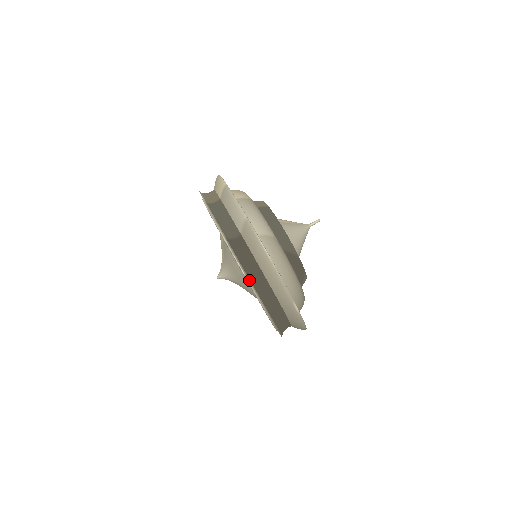
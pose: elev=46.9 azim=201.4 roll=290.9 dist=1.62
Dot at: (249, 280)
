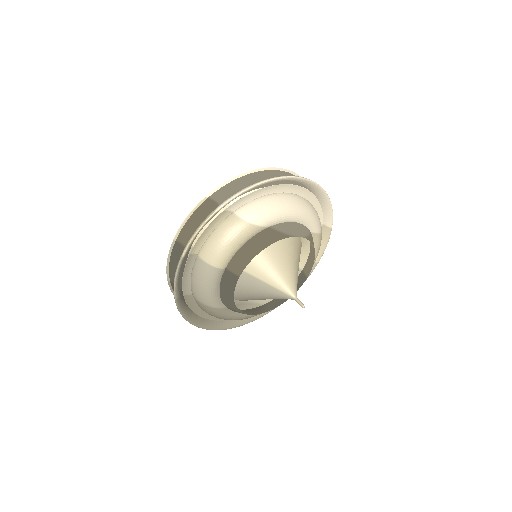
Dot at: occluded
